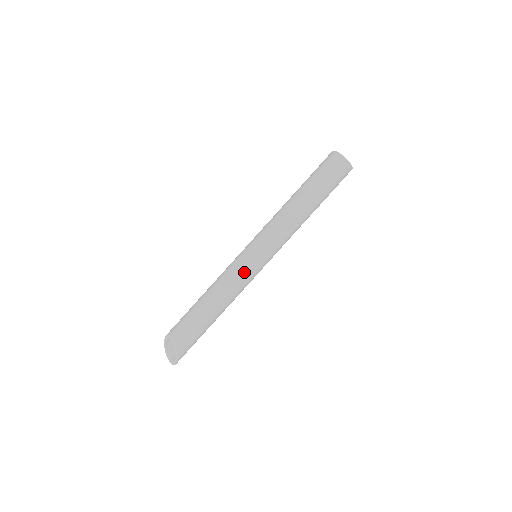
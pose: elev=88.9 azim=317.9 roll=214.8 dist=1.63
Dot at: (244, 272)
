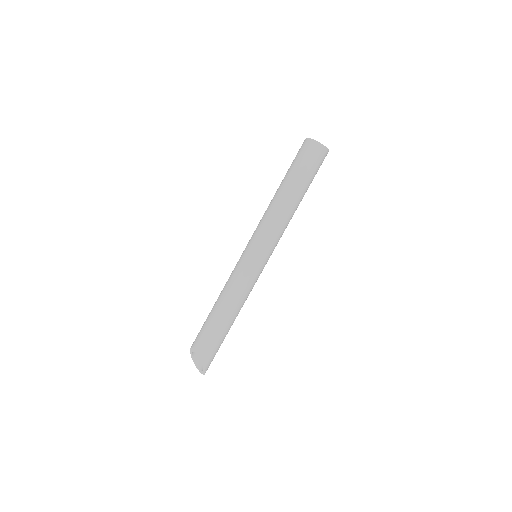
Dot at: (247, 274)
